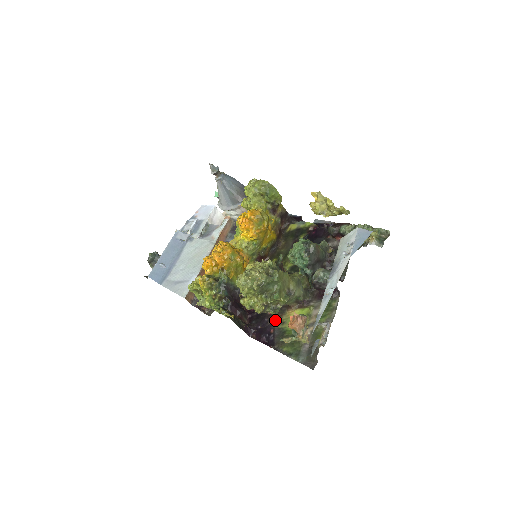
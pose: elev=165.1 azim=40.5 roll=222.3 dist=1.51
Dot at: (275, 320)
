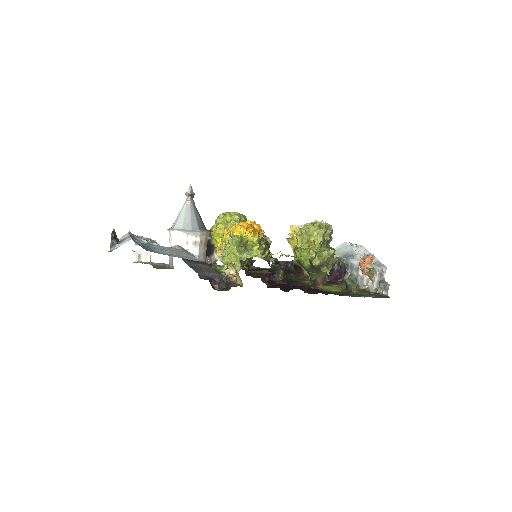
Dot at: occluded
